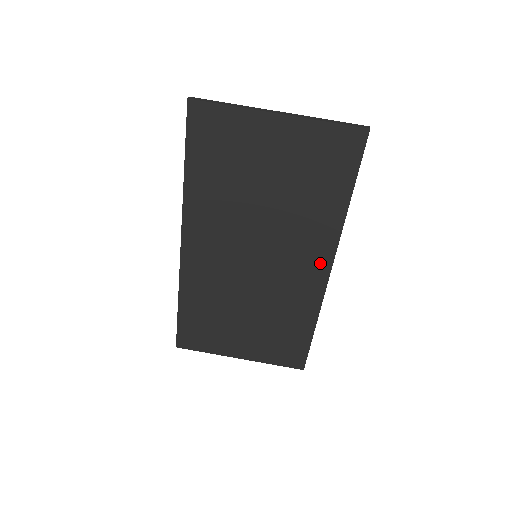
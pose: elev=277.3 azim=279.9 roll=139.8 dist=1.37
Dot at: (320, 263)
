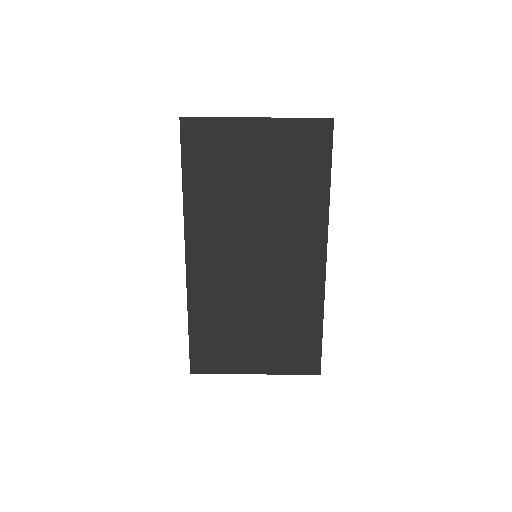
Dot at: (315, 251)
